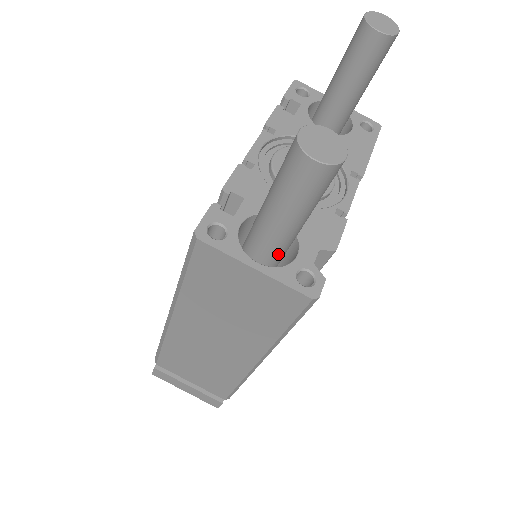
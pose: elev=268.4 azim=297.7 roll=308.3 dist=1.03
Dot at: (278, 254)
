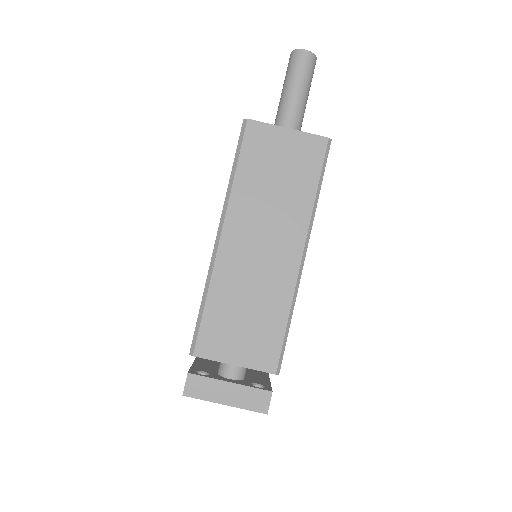
Dot at: occluded
